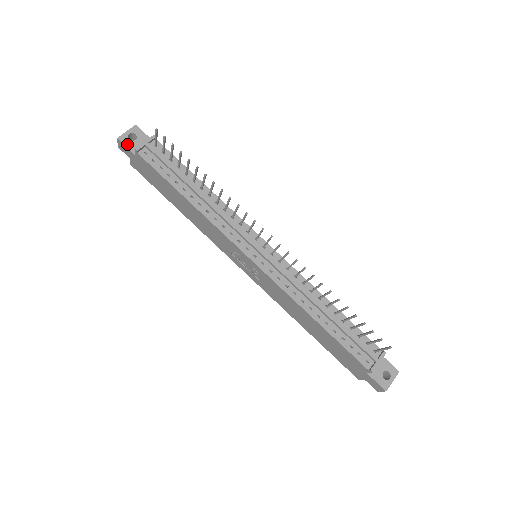
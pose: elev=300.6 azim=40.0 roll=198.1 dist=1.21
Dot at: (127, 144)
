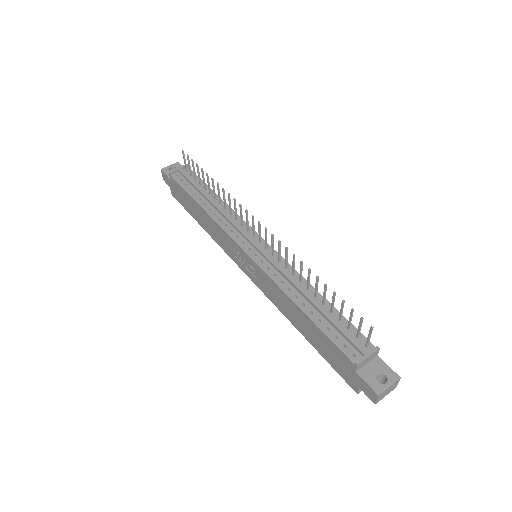
Dot at: (167, 173)
